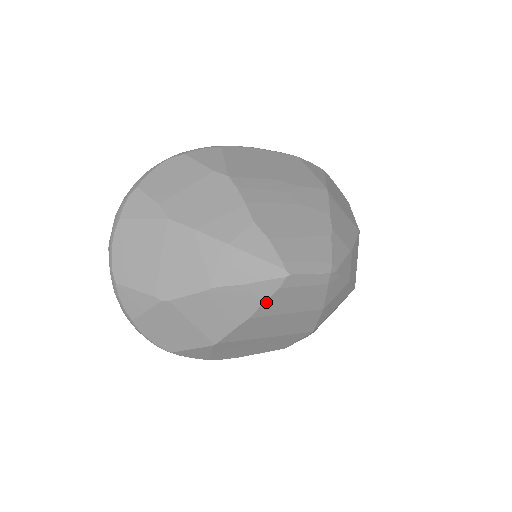
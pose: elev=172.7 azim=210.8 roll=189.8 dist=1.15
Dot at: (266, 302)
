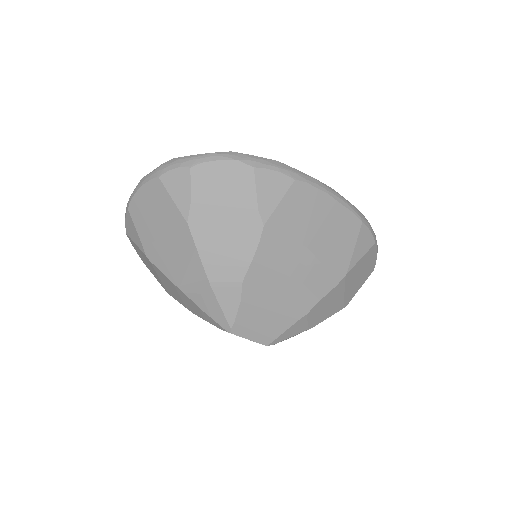
Dot at: (209, 322)
